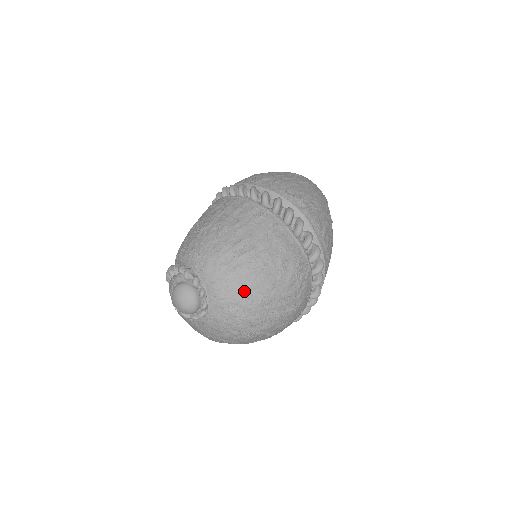
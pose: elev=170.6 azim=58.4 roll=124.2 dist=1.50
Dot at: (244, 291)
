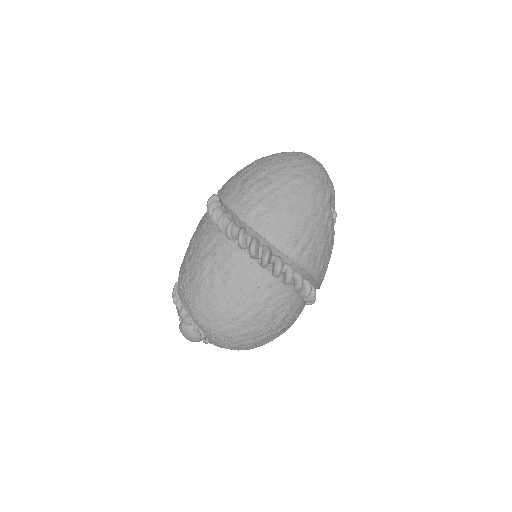
Dot at: (237, 341)
